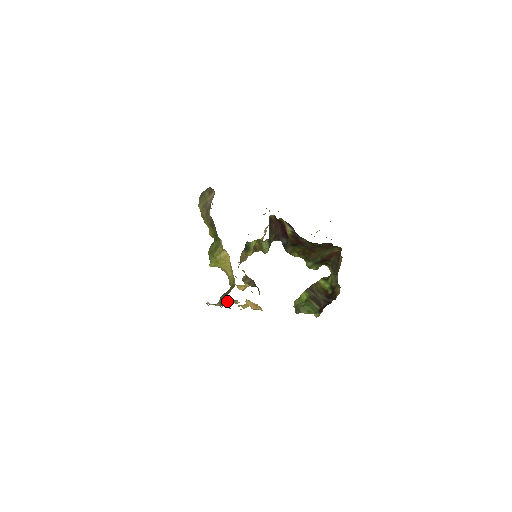
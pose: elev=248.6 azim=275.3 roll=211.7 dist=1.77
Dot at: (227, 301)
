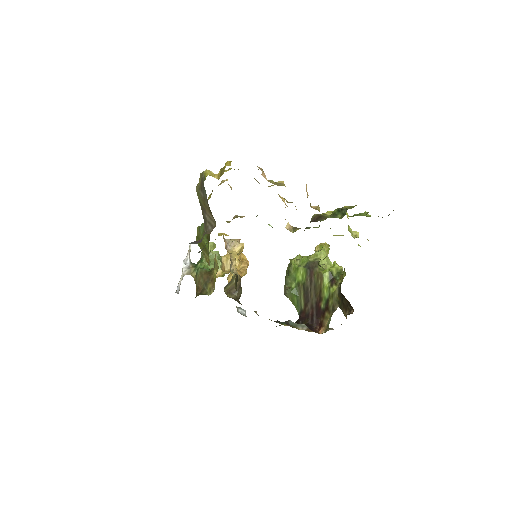
Dot at: (210, 258)
